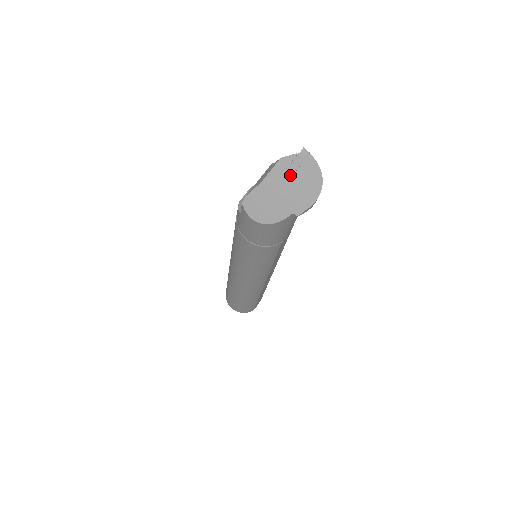
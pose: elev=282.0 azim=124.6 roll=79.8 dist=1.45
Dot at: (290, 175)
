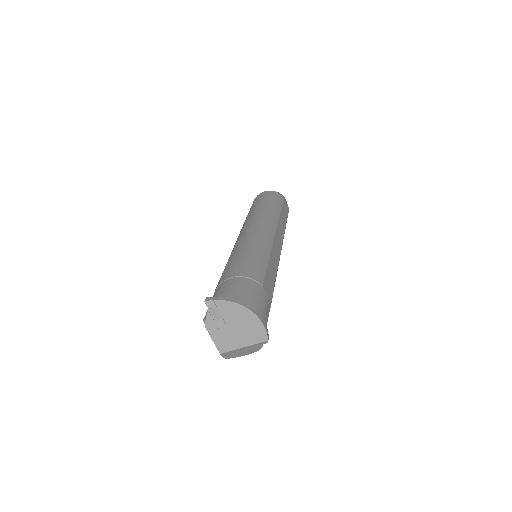
Dot at: (226, 330)
